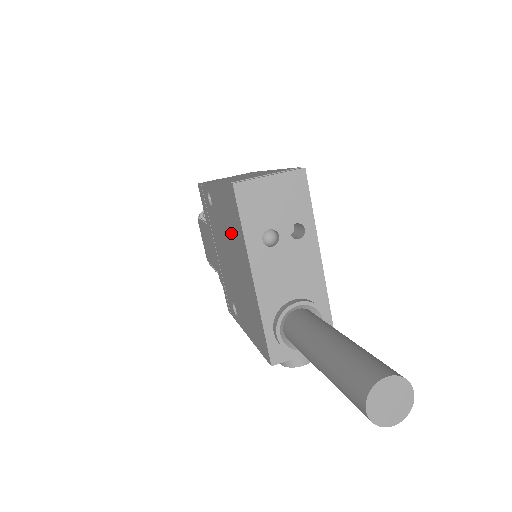
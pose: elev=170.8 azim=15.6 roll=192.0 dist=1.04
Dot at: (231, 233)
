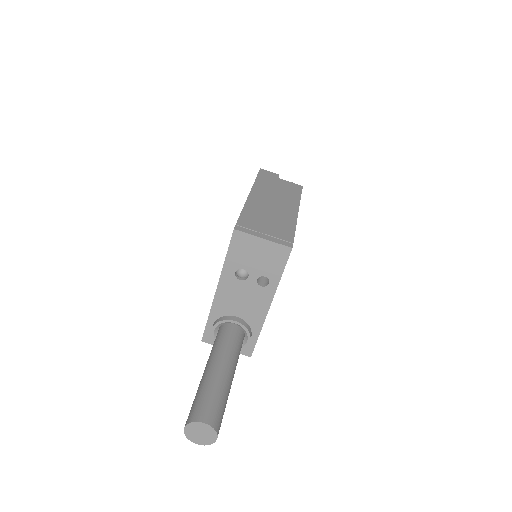
Dot at: occluded
